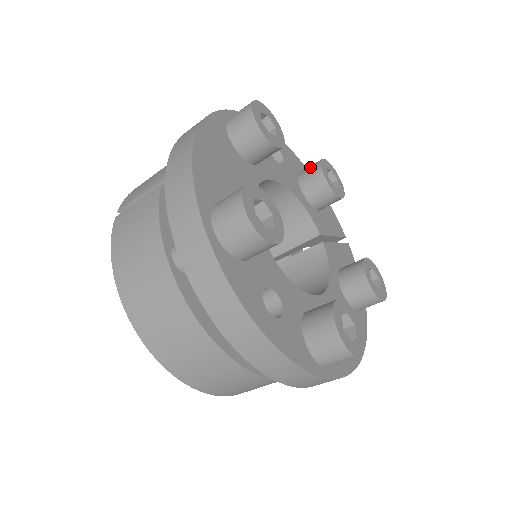
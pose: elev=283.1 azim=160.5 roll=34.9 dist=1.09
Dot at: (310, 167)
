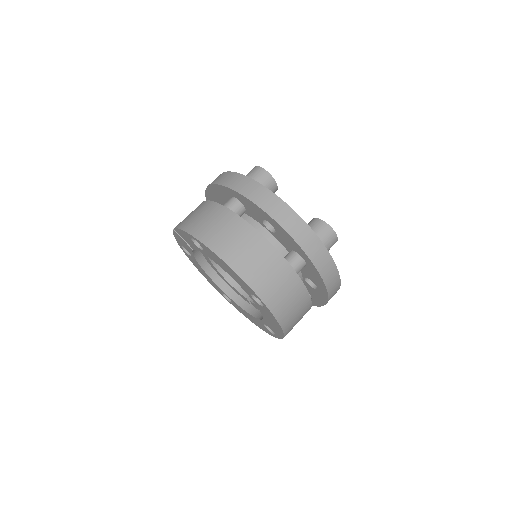
Dot at: occluded
